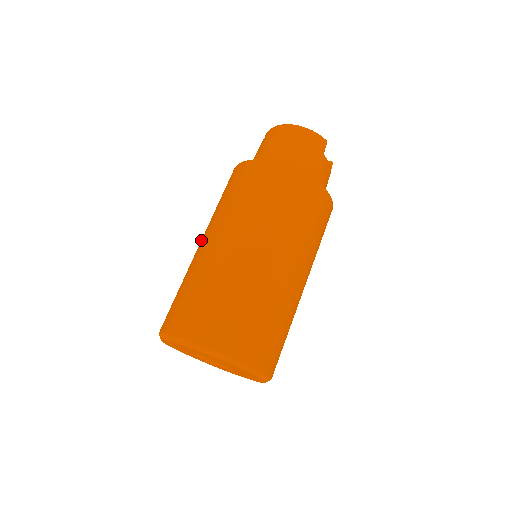
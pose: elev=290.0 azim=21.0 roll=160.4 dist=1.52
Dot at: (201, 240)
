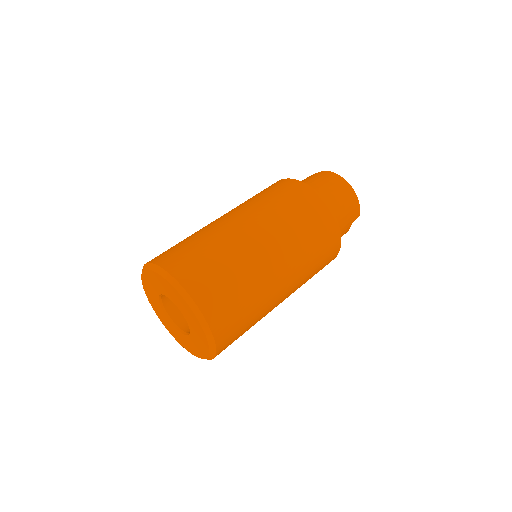
Dot at: (234, 214)
